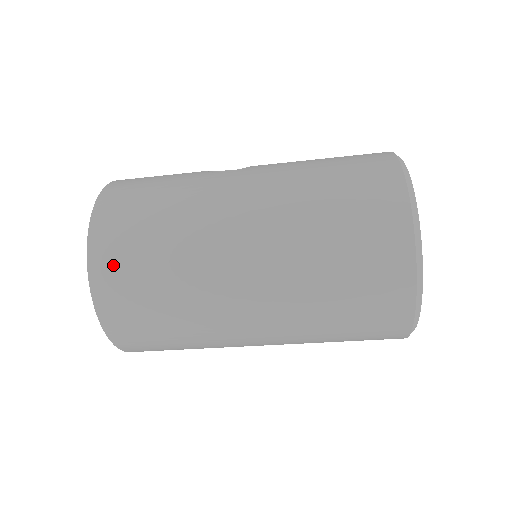
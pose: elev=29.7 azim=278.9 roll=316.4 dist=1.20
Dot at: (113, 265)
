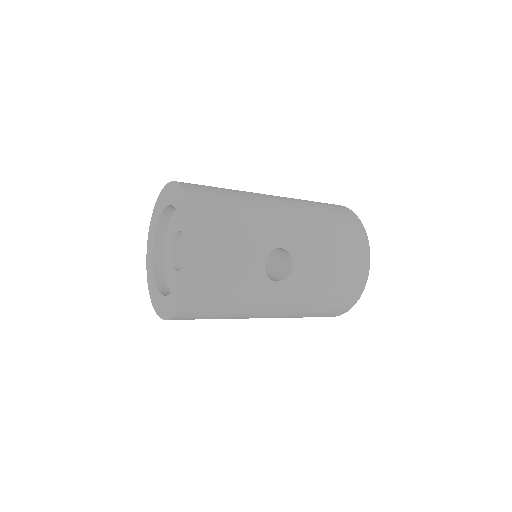
Dot at: occluded
